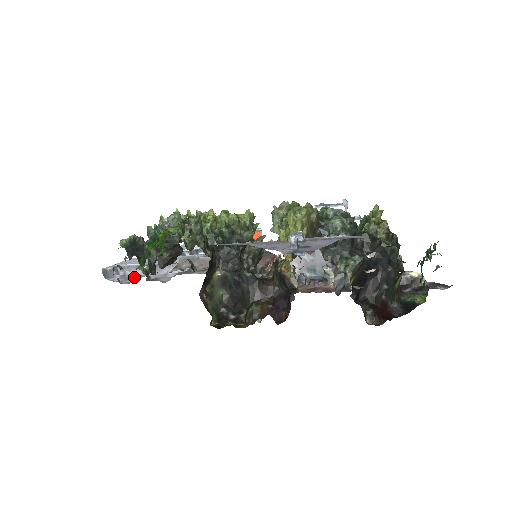
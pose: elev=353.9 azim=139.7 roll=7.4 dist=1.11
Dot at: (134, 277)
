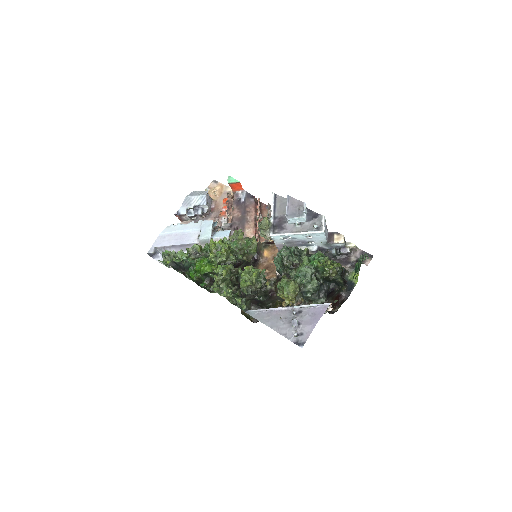
Dot at: occluded
